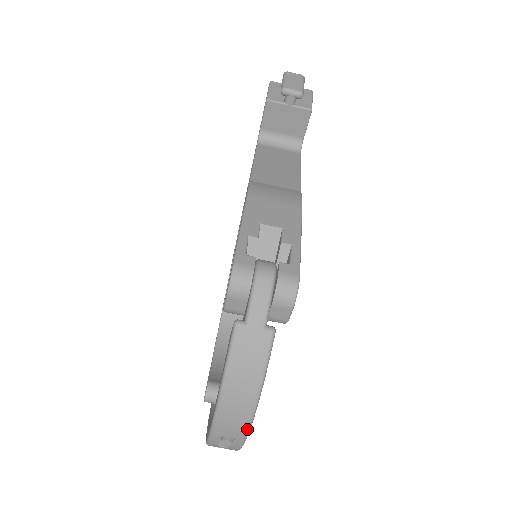
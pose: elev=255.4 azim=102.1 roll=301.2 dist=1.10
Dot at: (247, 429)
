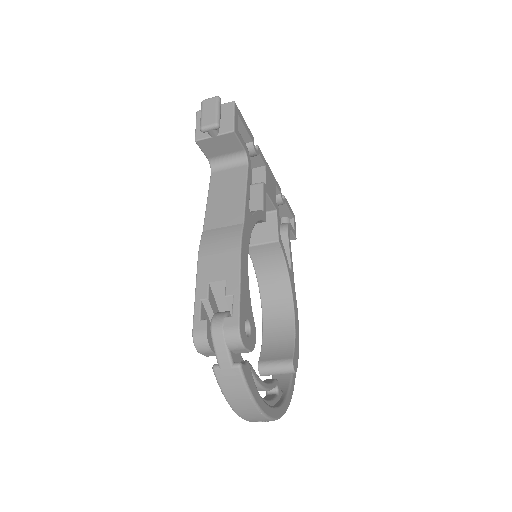
Dot at: (265, 417)
